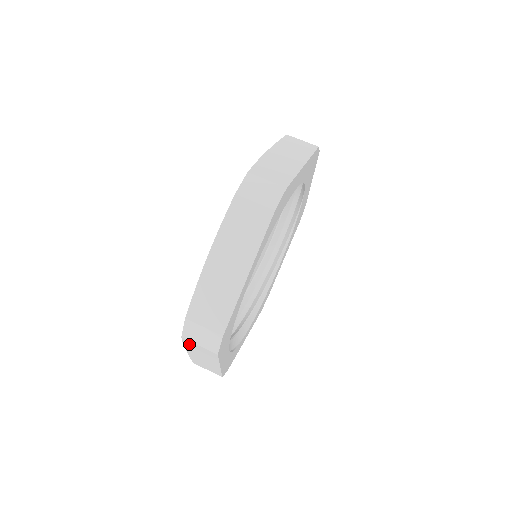
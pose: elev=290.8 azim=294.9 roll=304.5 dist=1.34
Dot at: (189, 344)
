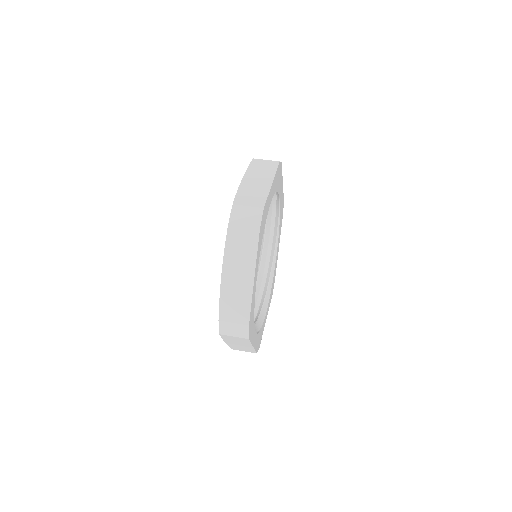
Dot at: (226, 337)
